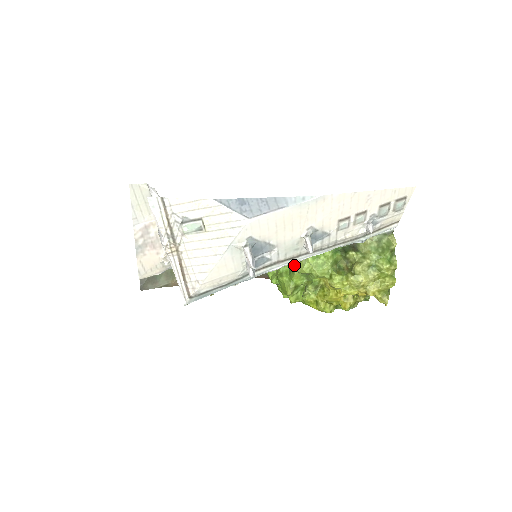
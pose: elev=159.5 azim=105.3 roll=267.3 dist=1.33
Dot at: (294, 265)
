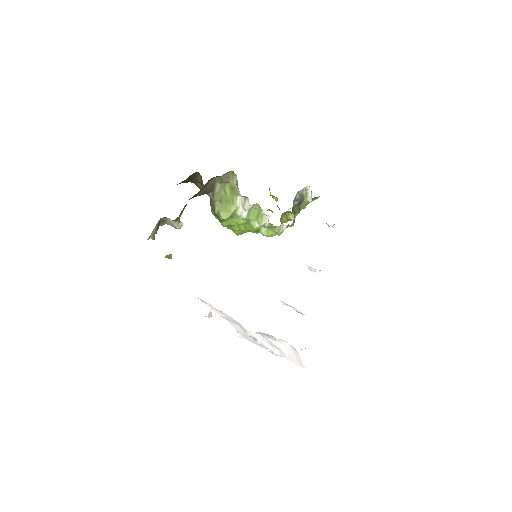
Dot at: (259, 228)
